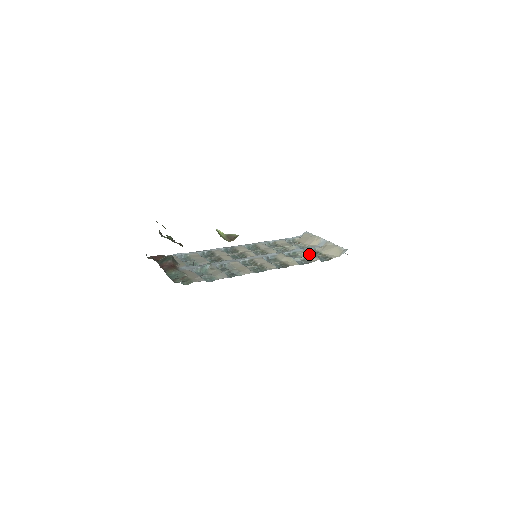
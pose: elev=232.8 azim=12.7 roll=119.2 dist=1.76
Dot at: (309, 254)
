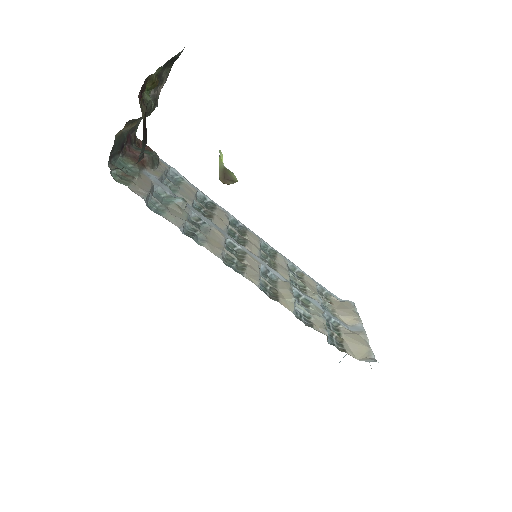
Dot at: (322, 318)
